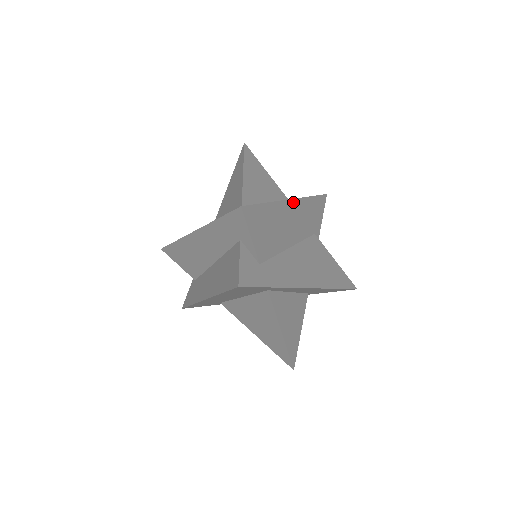
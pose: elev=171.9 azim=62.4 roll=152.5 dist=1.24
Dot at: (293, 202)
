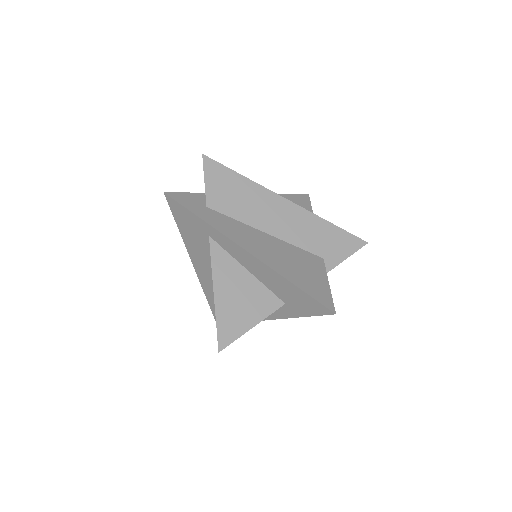
Dot at: (287, 202)
